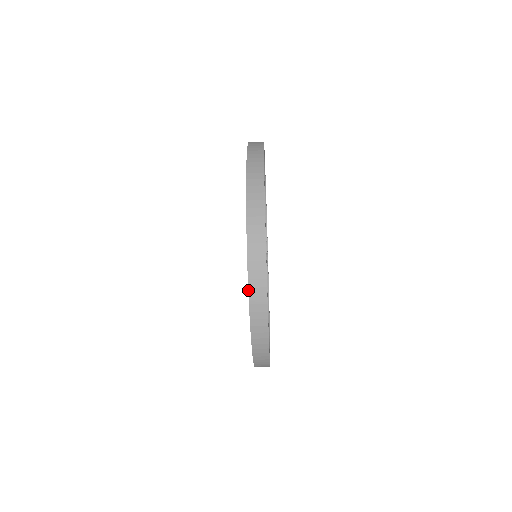
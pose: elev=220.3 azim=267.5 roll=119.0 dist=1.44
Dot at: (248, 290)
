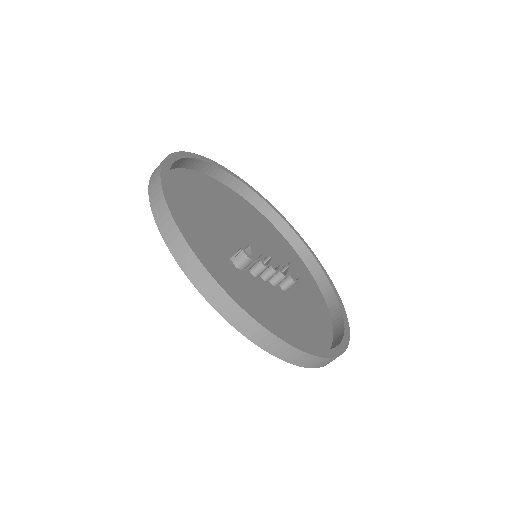
Dot at: (148, 194)
